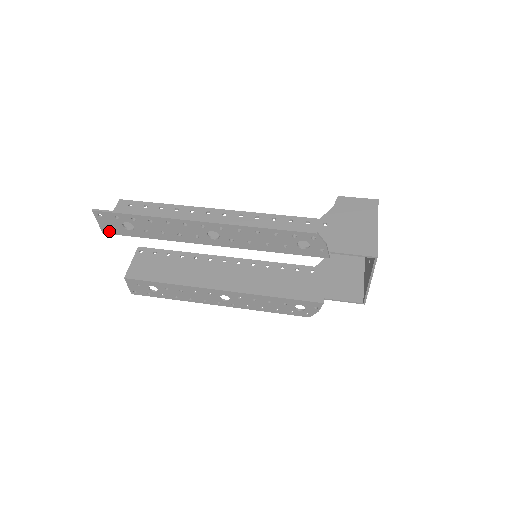
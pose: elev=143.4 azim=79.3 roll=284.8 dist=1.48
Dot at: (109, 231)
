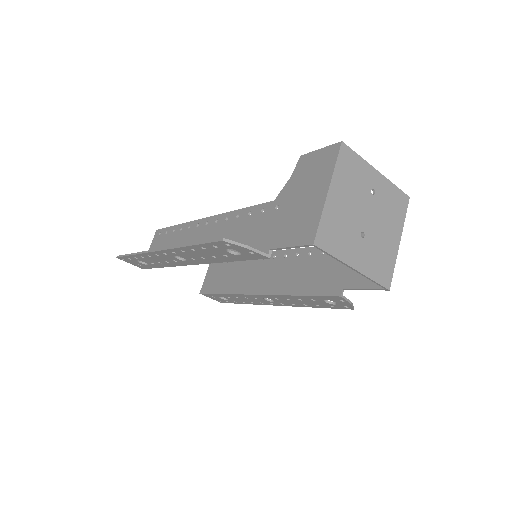
Dot at: (142, 267)
